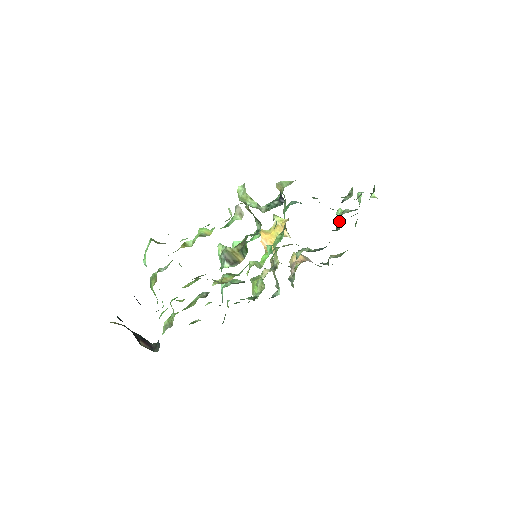
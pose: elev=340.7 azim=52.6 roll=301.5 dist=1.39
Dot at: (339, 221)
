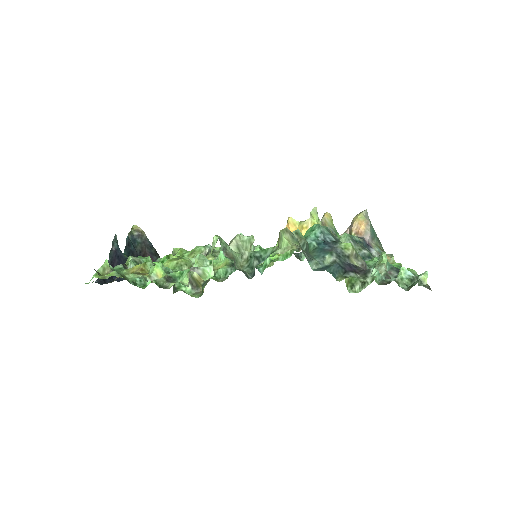
Dot at: (374, 266)
